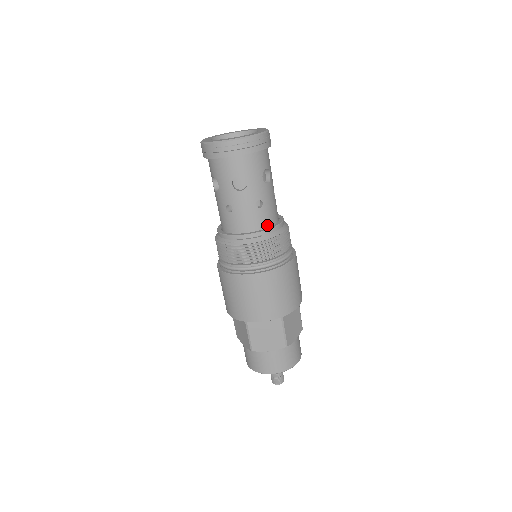
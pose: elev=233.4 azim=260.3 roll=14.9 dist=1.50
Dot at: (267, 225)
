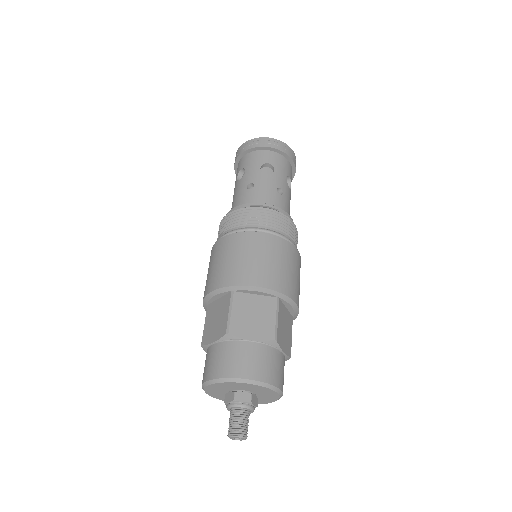
Dot at: occluded
